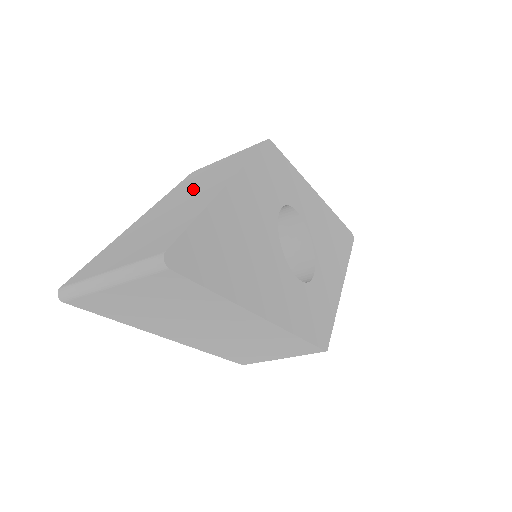
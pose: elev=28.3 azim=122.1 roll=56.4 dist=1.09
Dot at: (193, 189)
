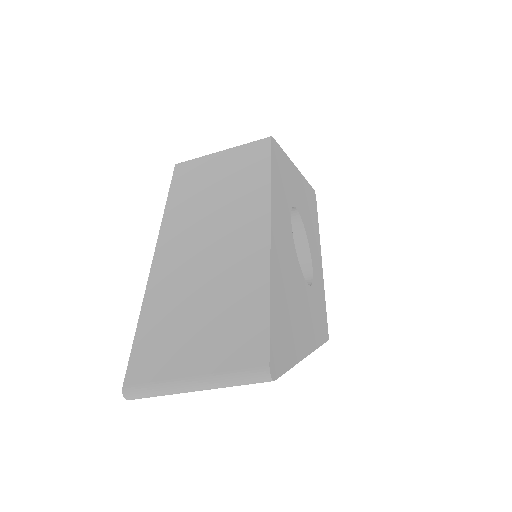
Dot at: (212, 219)
